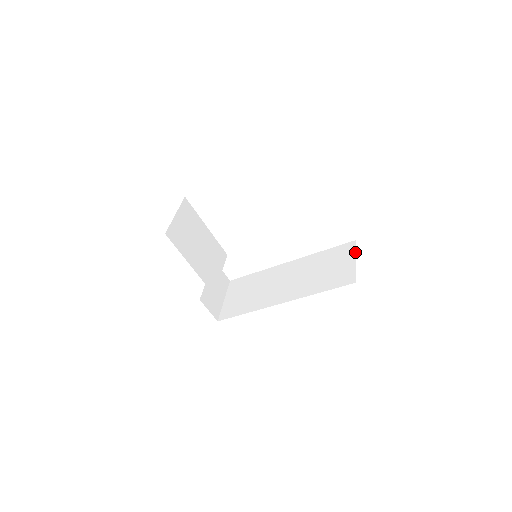
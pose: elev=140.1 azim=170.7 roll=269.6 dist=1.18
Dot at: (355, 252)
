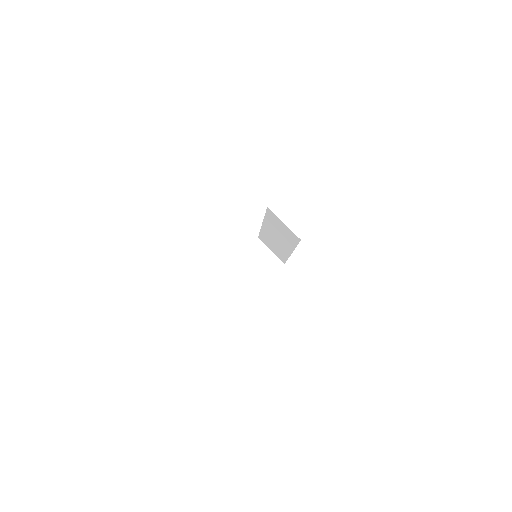
Dot at: (277, 218)
